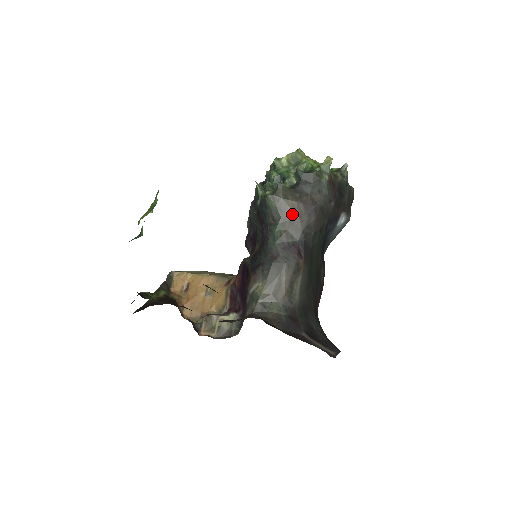
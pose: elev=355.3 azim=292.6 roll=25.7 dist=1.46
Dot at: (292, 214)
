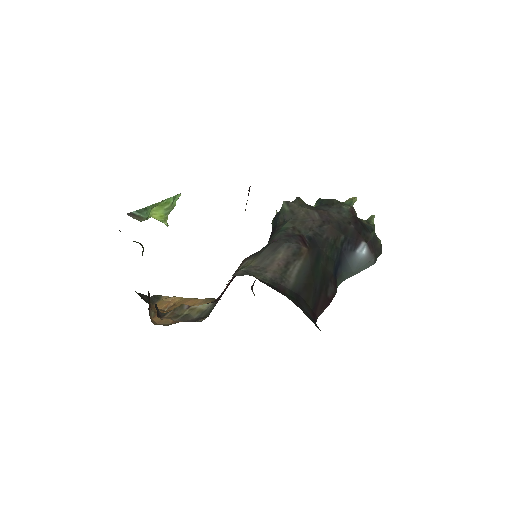
Dot at: (304, 217)
